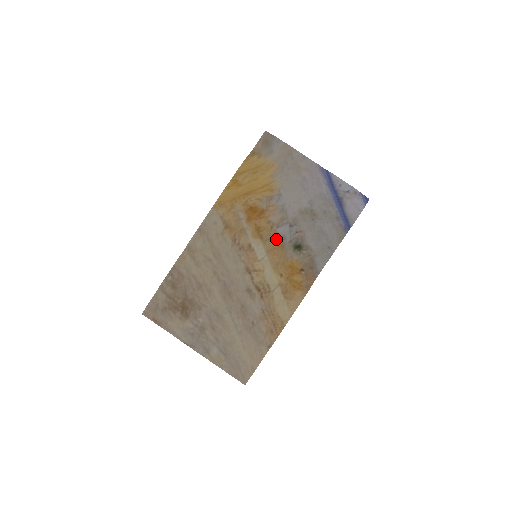
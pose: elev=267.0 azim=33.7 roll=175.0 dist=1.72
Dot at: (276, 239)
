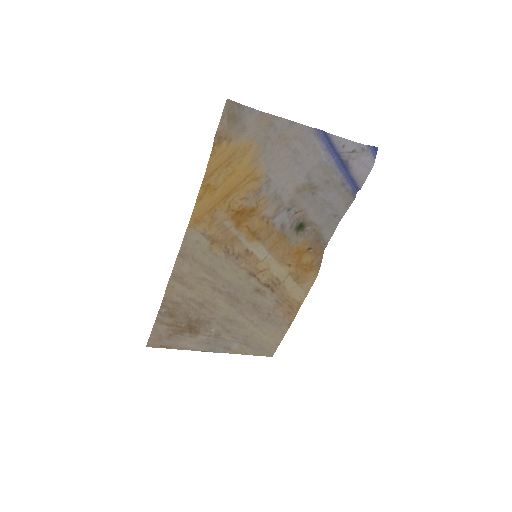
Dot at: (276, 232)
